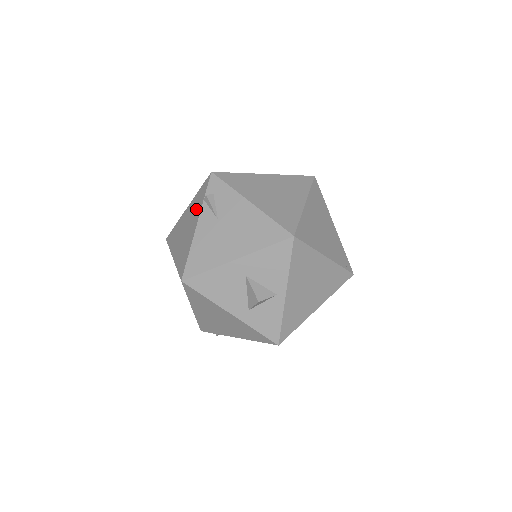
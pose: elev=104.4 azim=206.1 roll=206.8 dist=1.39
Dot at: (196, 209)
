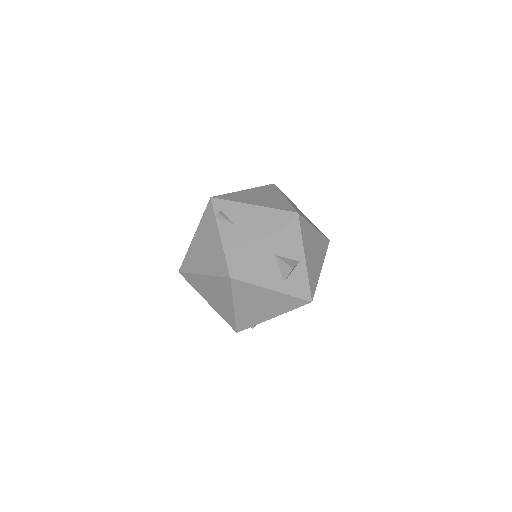
Dot at: (210, 228)
